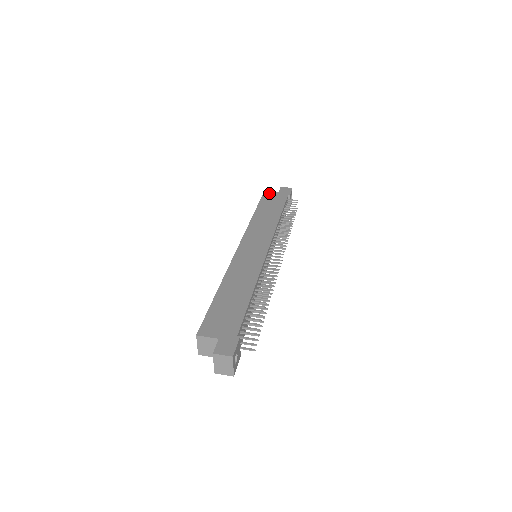
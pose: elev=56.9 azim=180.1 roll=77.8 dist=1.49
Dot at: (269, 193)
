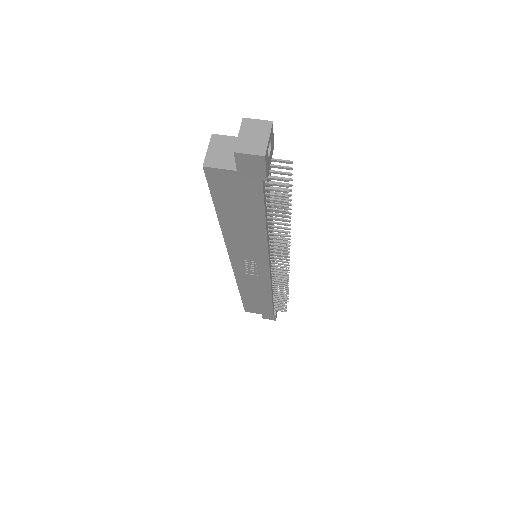
Dot at: occluded
